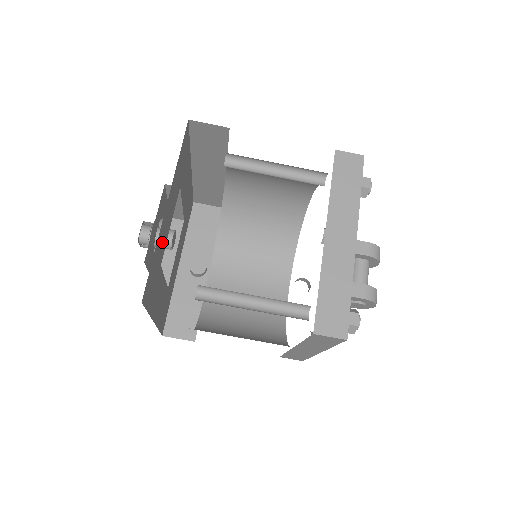
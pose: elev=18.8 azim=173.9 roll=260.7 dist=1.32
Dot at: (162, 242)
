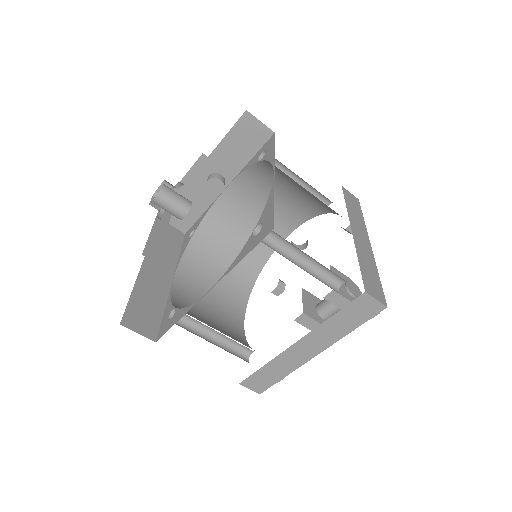
Dot at: occluded
